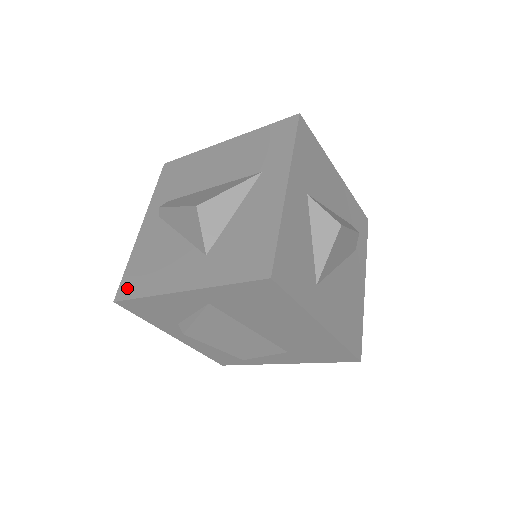
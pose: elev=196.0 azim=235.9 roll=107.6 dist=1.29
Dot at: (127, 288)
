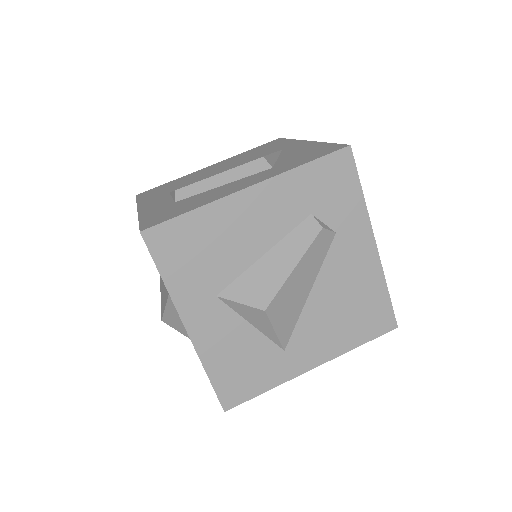
Dot at: occluded
